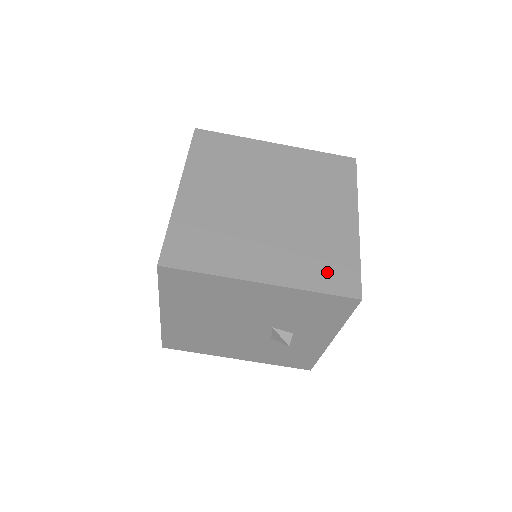
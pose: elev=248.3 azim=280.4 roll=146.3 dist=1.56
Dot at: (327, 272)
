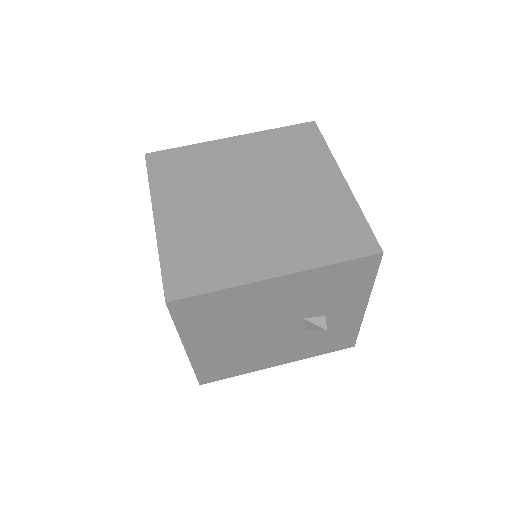
Dot at: (337, 240)
